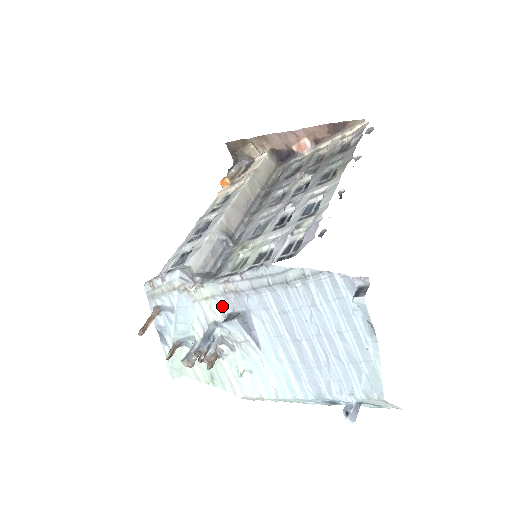
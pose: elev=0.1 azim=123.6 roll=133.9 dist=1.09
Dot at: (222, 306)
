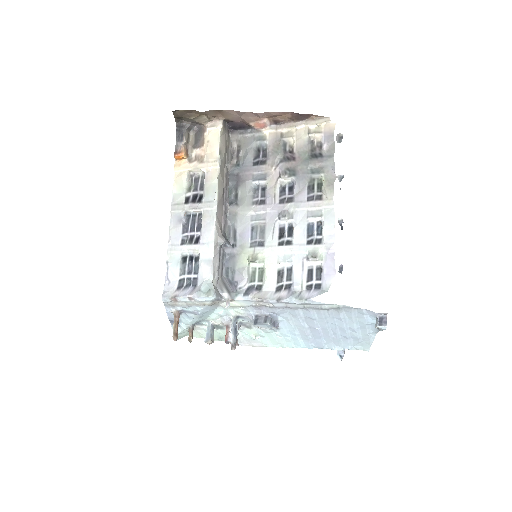
Dot at: (249, 311)
